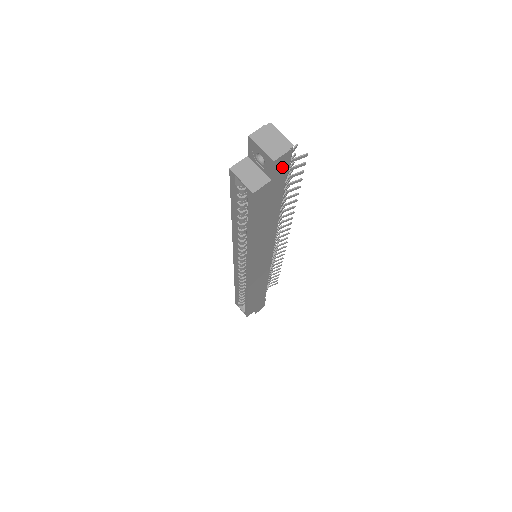
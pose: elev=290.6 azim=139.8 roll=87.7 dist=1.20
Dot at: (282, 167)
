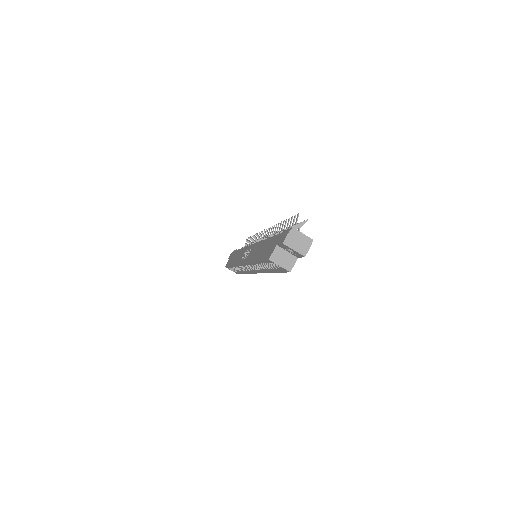
Dot at: occluded
